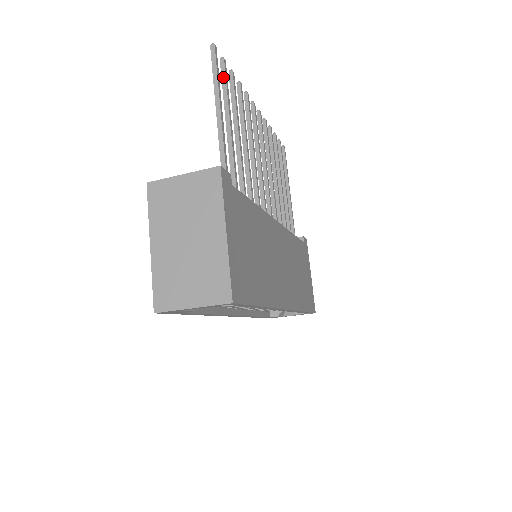
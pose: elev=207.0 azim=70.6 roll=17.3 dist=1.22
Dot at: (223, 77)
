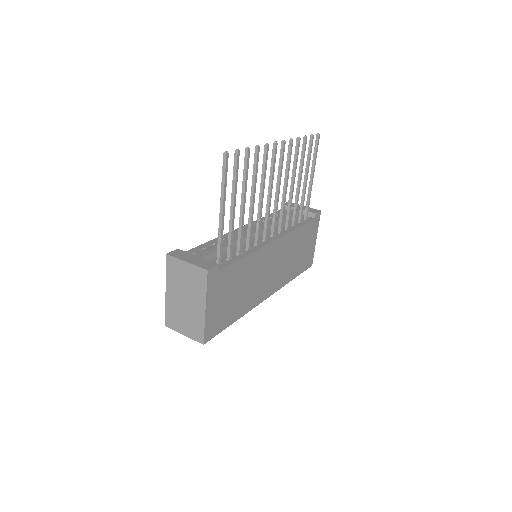
Dot at: (234, 168)
